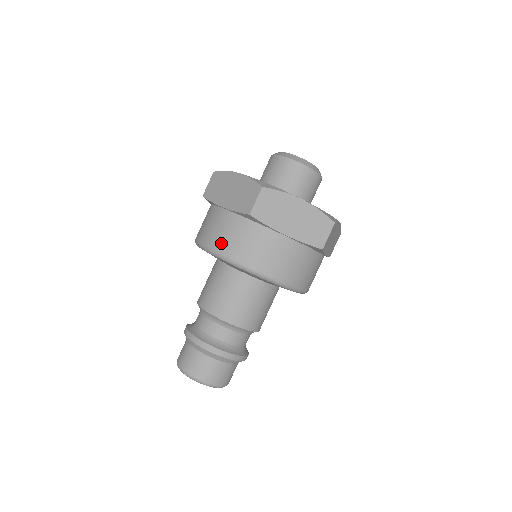
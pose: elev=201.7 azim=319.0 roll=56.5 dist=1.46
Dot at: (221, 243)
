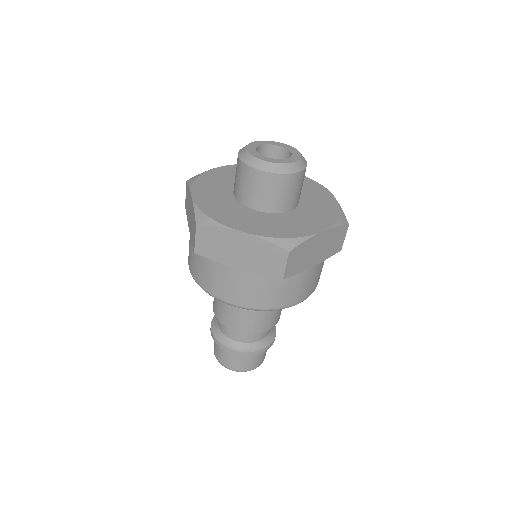
Dot at: (192, 268)
